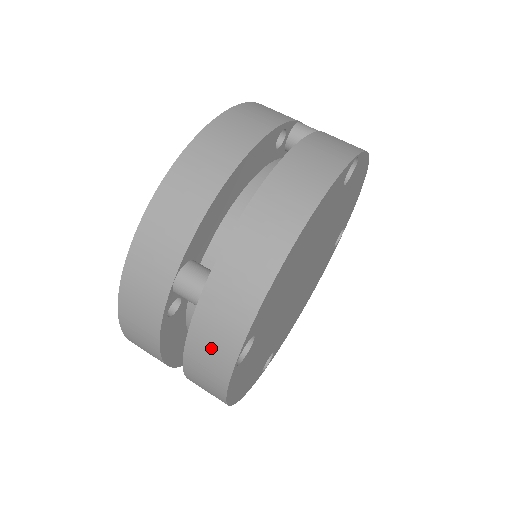
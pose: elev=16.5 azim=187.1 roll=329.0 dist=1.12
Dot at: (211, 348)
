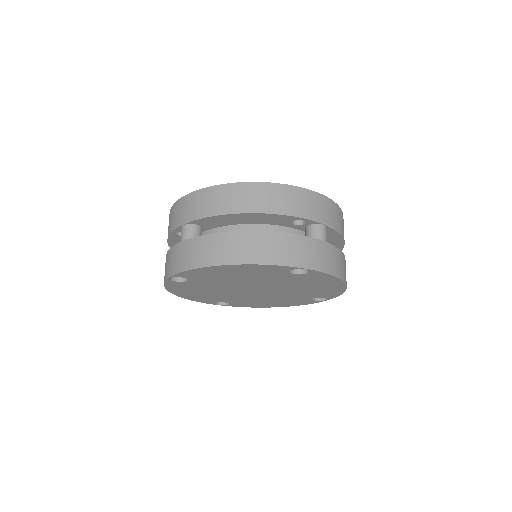
Dot at: (169, 263)
